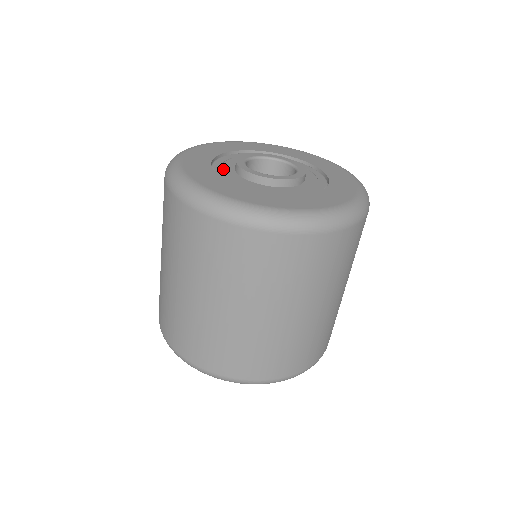
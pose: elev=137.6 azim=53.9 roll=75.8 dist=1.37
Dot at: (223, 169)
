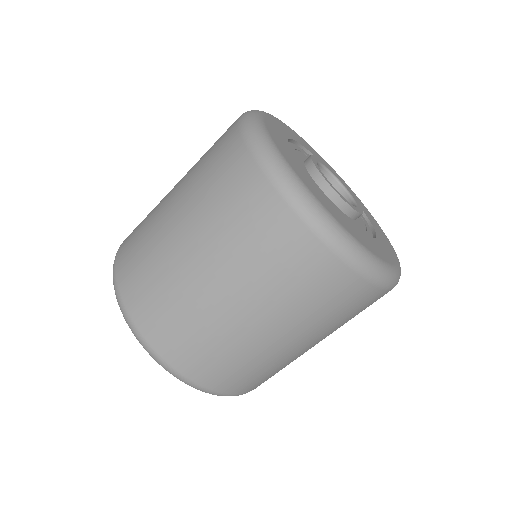
Dot at: (300, 165)
